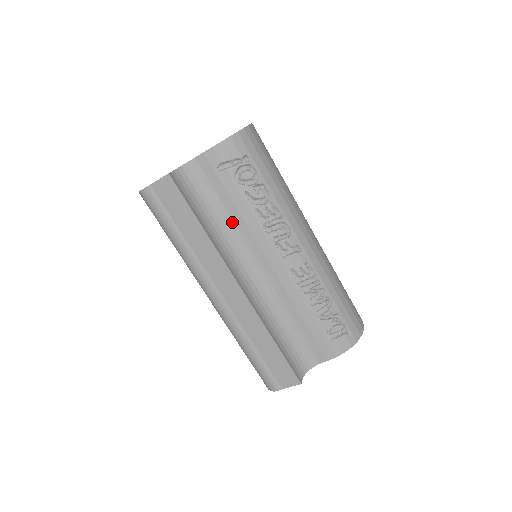
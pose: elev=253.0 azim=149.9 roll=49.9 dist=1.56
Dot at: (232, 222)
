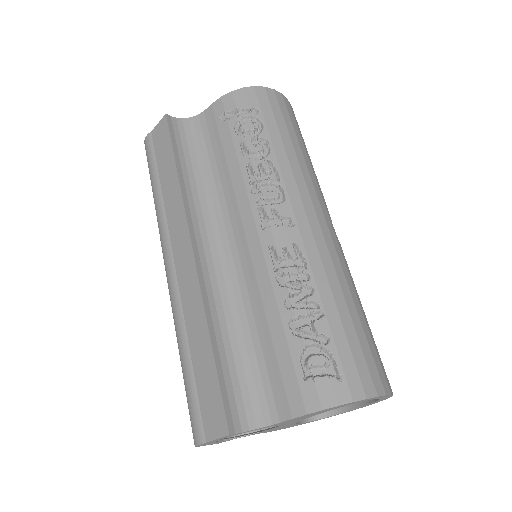
Dot at: (219, 180)
